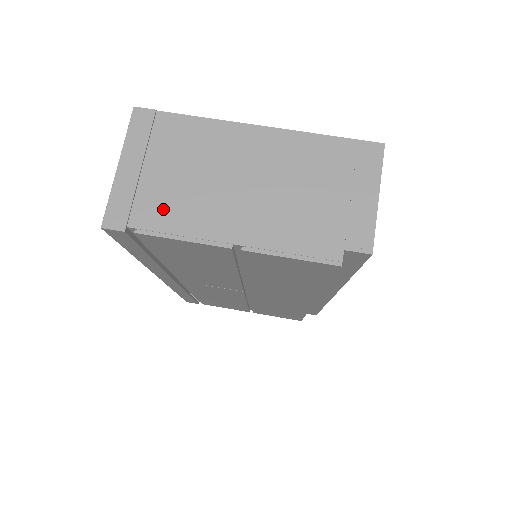
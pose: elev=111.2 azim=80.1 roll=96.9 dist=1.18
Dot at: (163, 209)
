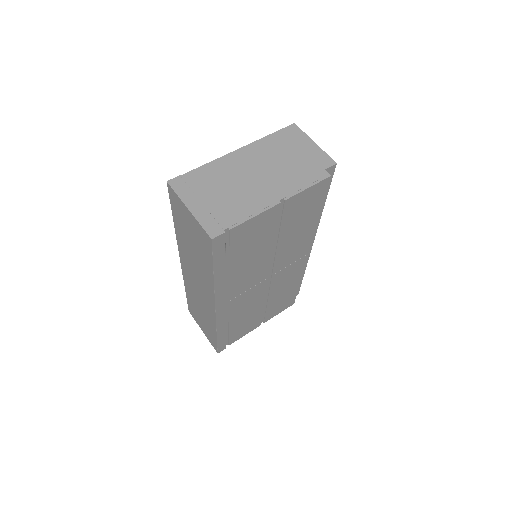
Dot at: (232, 211)
